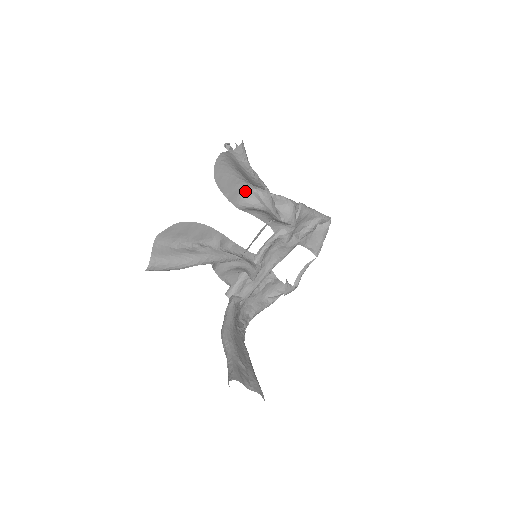
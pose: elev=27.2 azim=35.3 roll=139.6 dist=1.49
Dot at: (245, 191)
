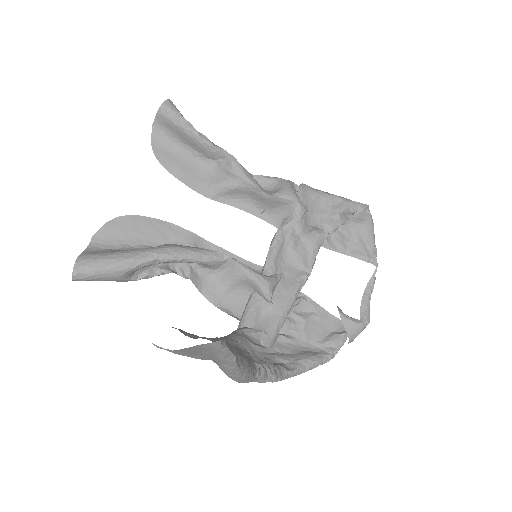
Dot at: (207, 172)
